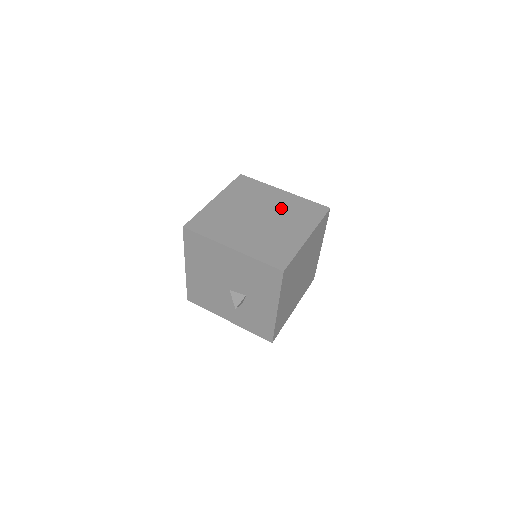
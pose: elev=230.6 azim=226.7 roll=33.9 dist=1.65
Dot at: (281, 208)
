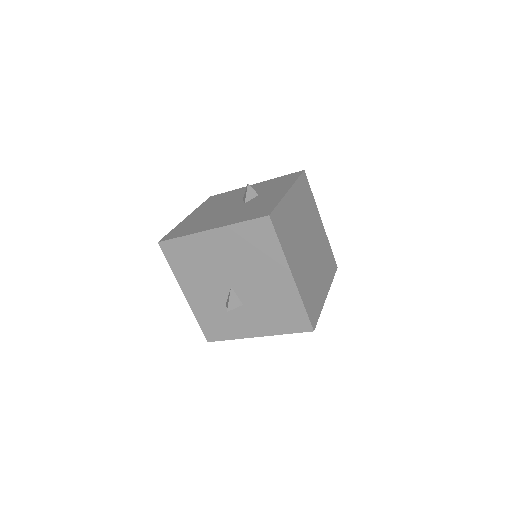
Dot at: (319, 244)
